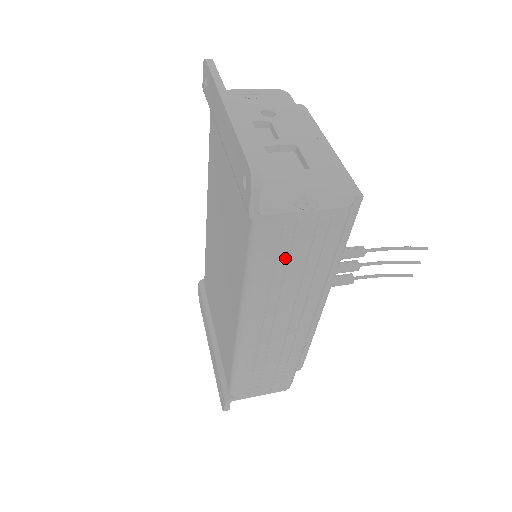
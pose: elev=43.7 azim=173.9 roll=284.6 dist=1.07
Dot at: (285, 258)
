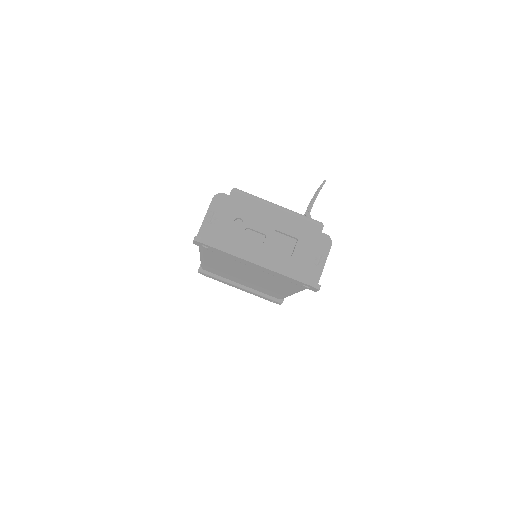
Dot at: occluded
